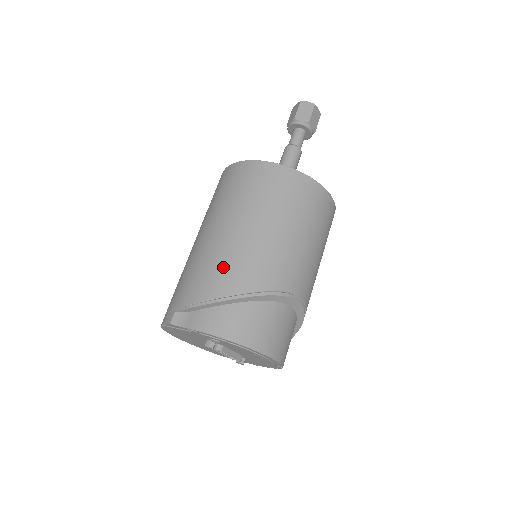
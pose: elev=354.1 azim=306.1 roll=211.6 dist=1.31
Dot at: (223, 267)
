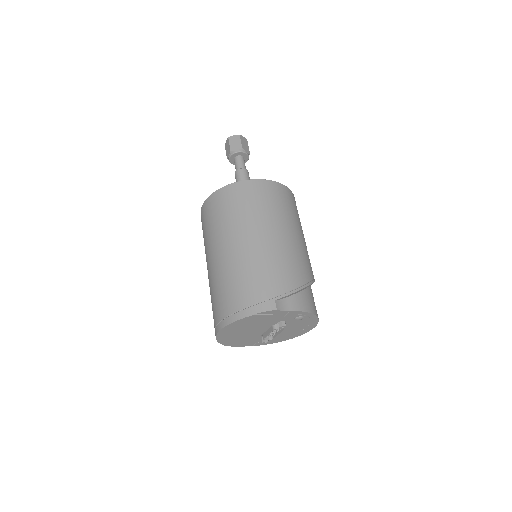
Dot at: (296, 262)
